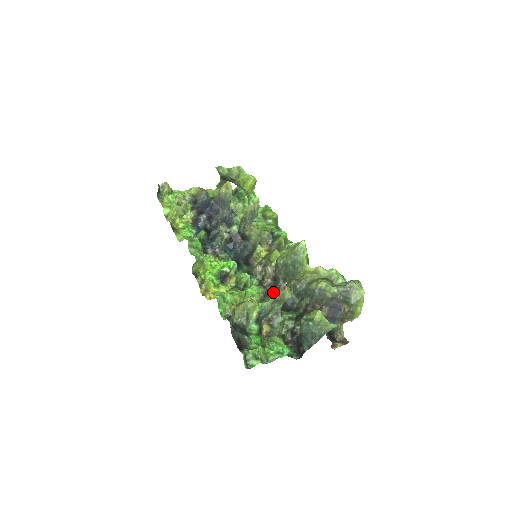
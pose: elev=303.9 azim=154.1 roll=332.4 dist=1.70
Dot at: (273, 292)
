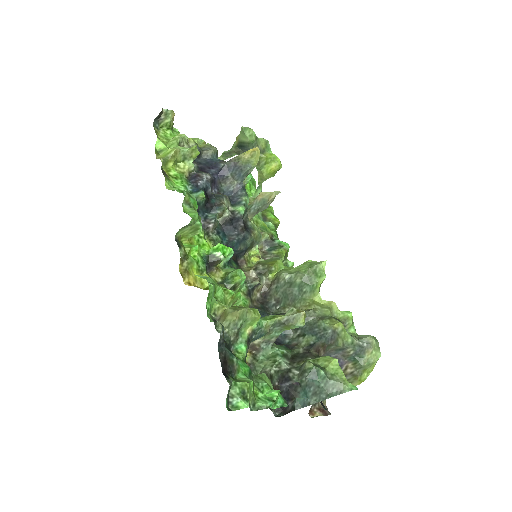
Dot at: (261, 311)
